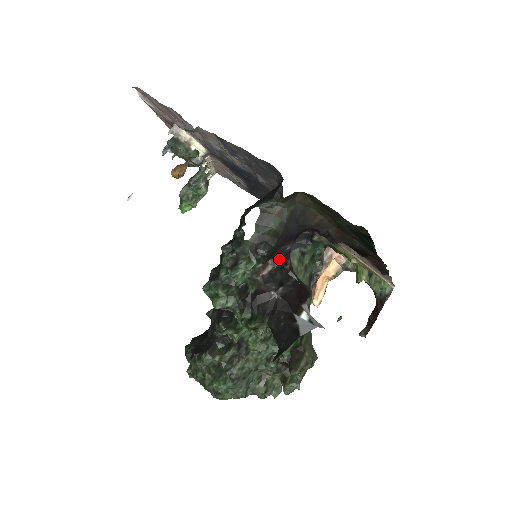
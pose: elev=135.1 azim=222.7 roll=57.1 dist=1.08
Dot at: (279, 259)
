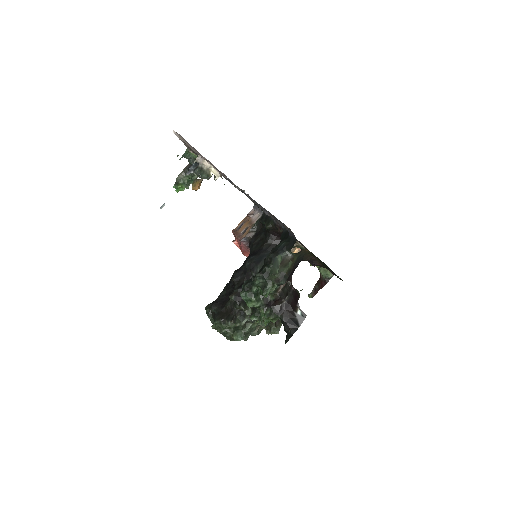
Dot at: (287, 281)
